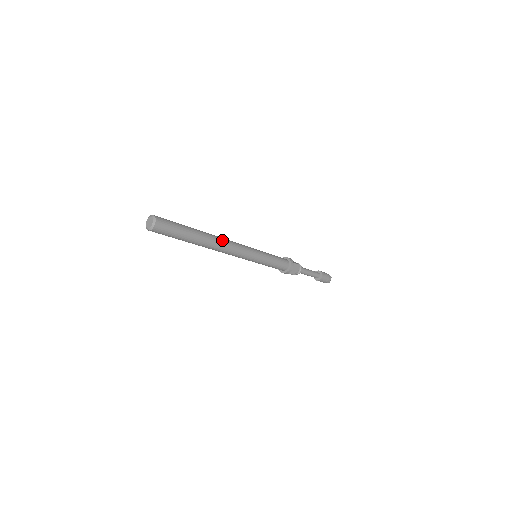
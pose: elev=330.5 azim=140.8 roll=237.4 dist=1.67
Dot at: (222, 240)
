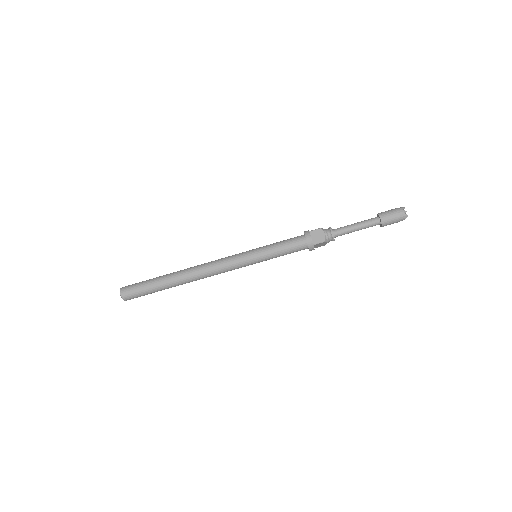
Dot at: (197, 266)
